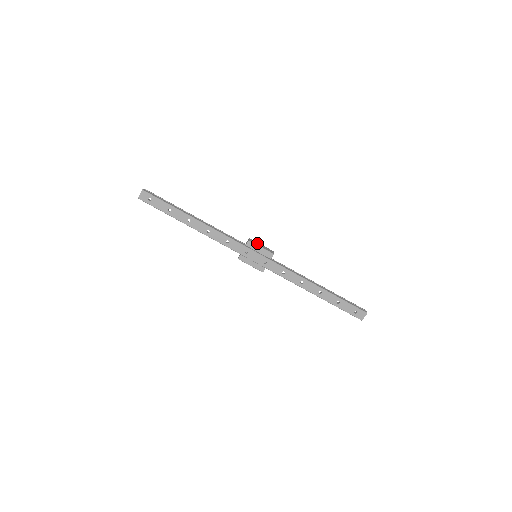
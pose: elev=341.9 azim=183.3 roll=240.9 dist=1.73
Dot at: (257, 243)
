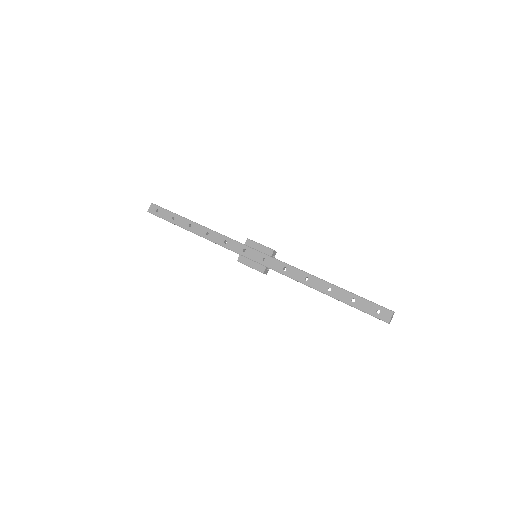
Dot at: (257, 243)
